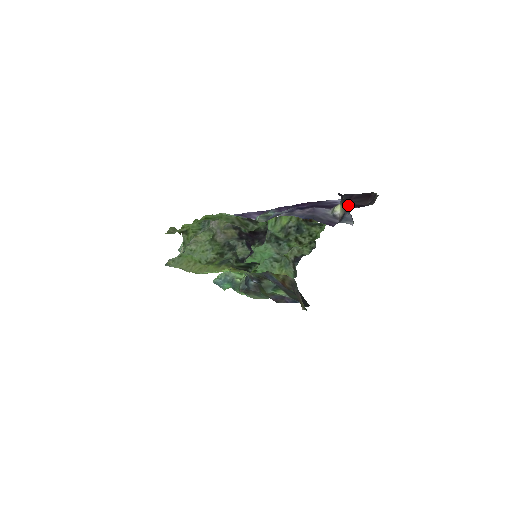
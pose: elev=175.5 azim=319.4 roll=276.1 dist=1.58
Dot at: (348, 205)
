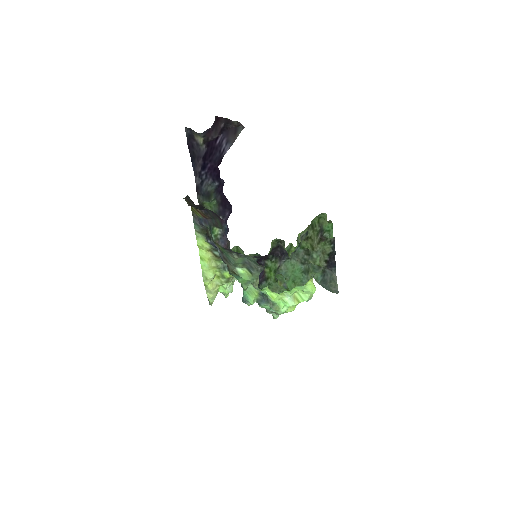
Dot at: (215, 138)
